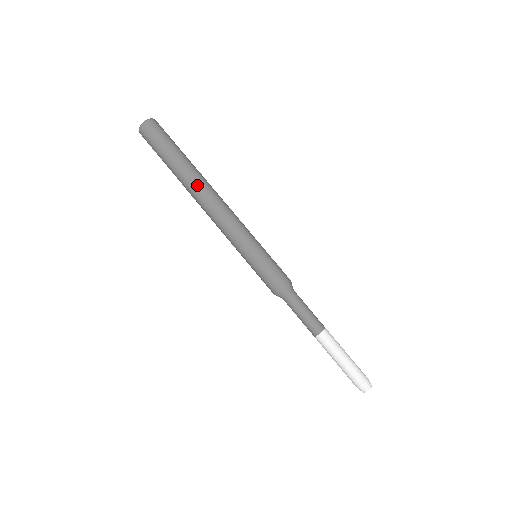
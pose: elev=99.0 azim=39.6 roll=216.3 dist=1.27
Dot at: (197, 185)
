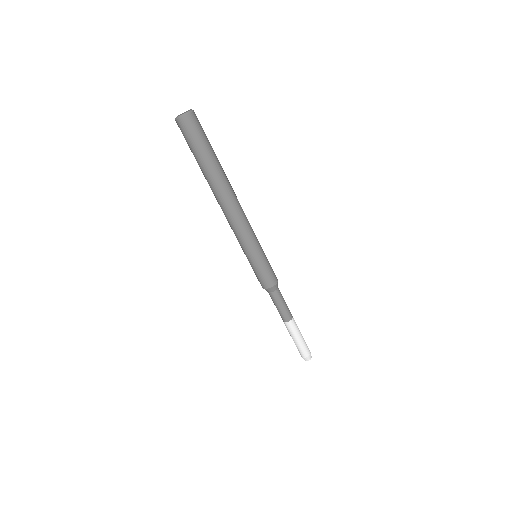
Dot at: (219, 192)
